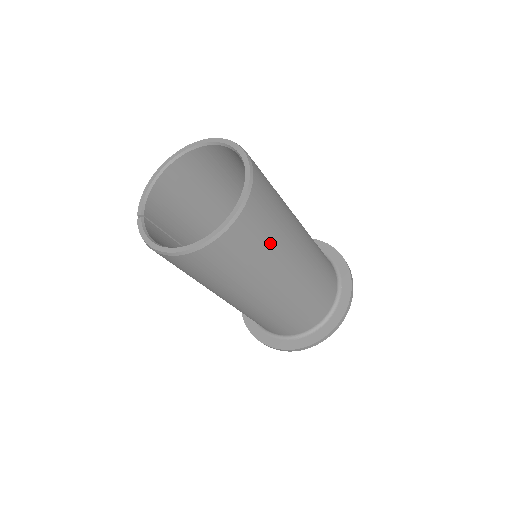
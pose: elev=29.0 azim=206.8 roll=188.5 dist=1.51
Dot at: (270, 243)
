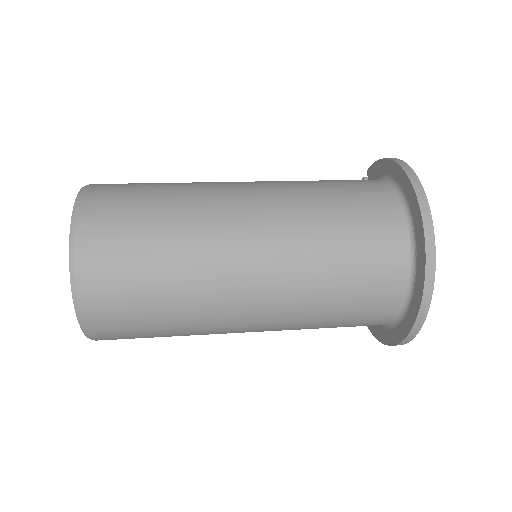
Dot at: occluded
